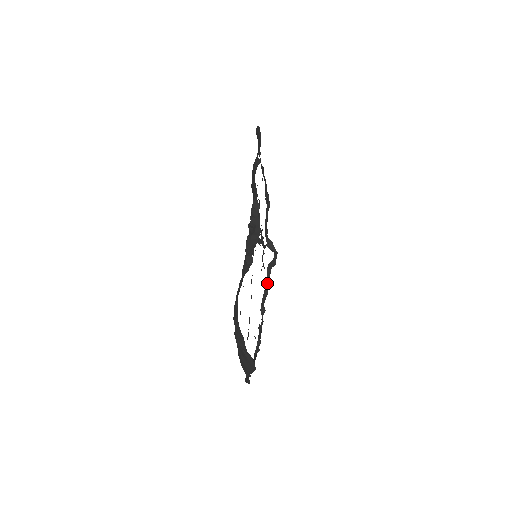
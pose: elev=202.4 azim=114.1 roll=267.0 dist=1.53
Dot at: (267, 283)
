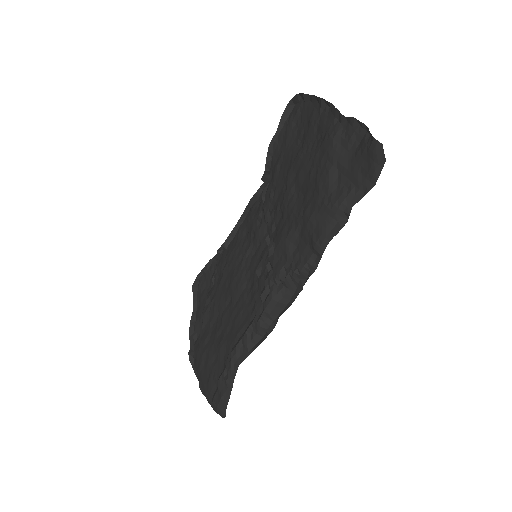
Dot at: (239, 223)
